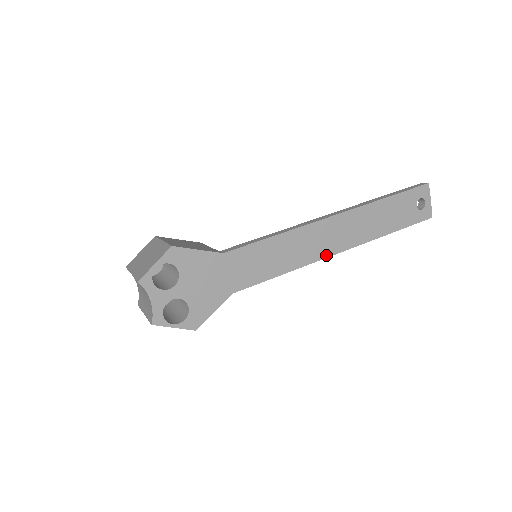
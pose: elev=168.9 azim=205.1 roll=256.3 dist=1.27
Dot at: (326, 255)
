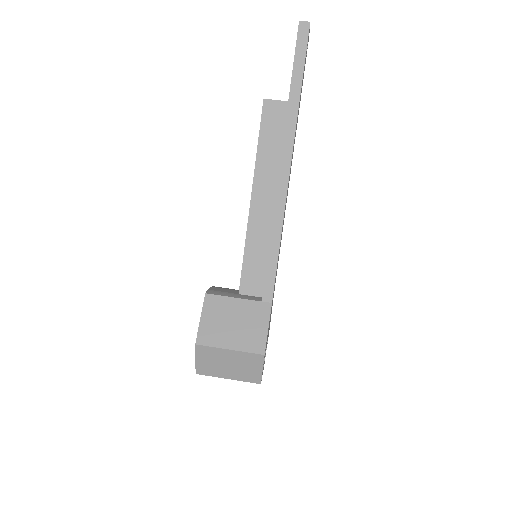
Dot at: occluded
